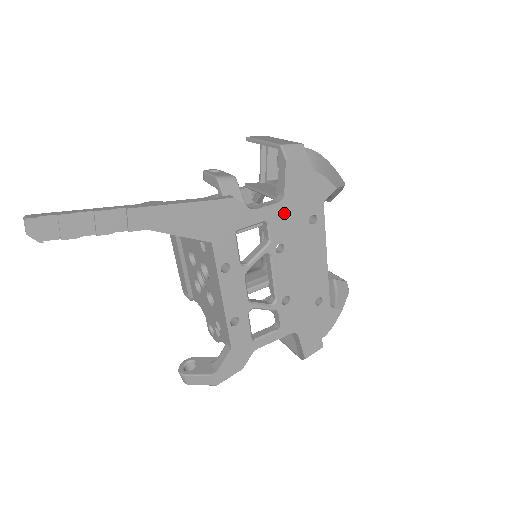
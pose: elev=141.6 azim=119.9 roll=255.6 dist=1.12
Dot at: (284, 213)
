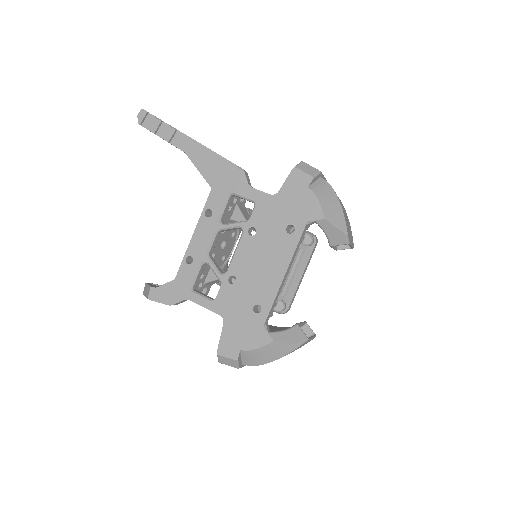
Dot at: (271, 206)
